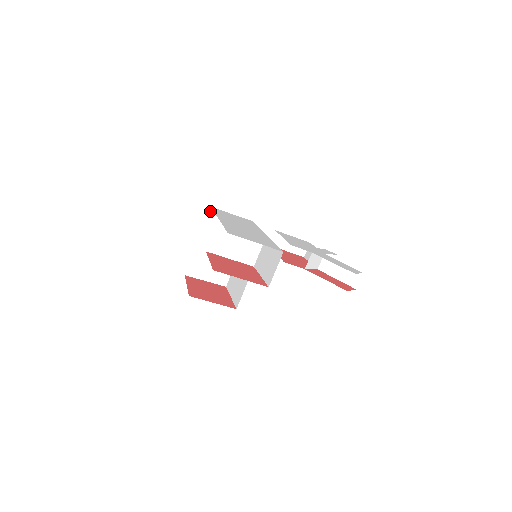
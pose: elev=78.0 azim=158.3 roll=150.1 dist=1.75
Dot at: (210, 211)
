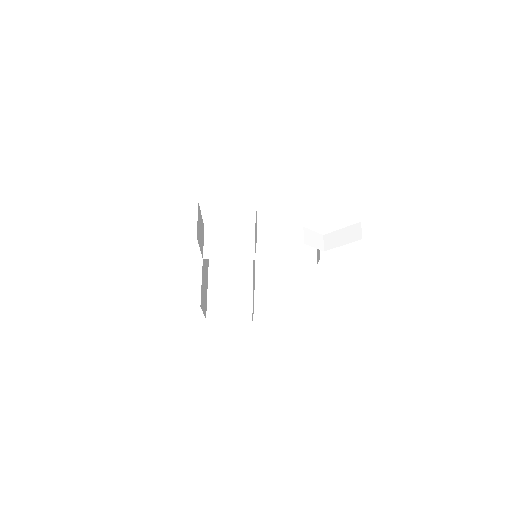
Dot at: occluded
